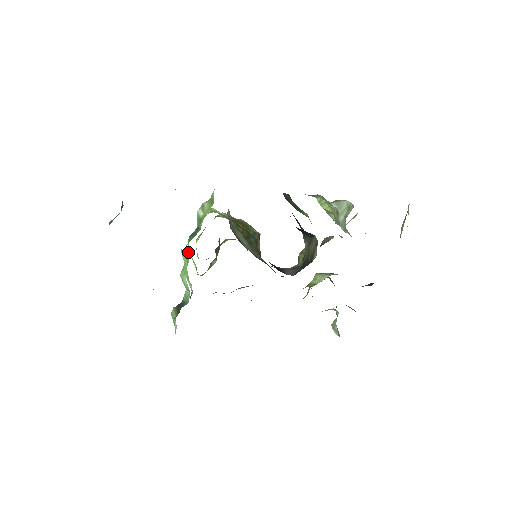
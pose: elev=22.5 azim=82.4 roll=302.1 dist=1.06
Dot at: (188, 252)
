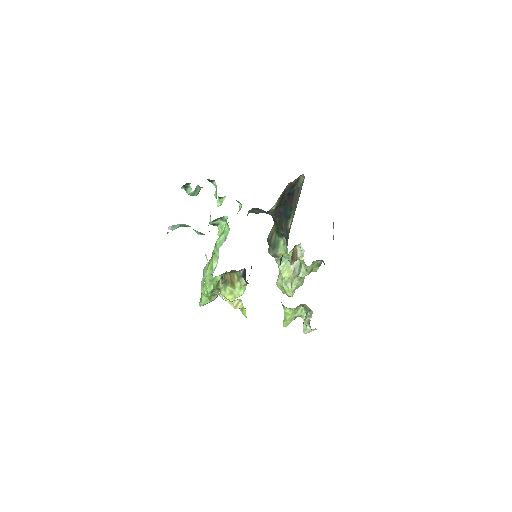
Dot at: occluded
